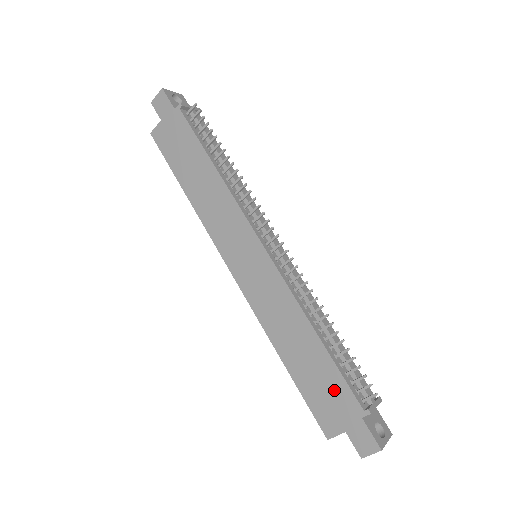
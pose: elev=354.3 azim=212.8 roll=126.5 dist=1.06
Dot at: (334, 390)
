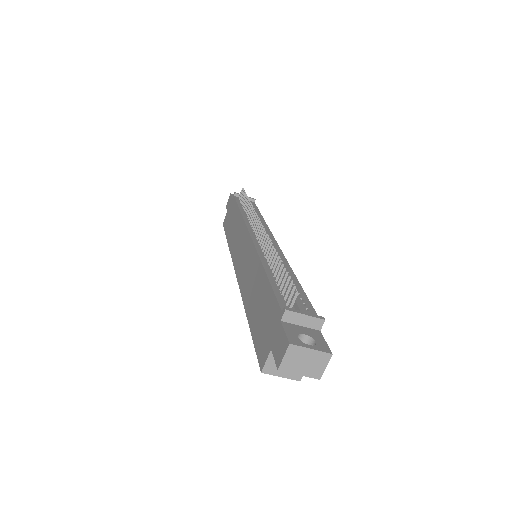
Dot at: (268, 311)
